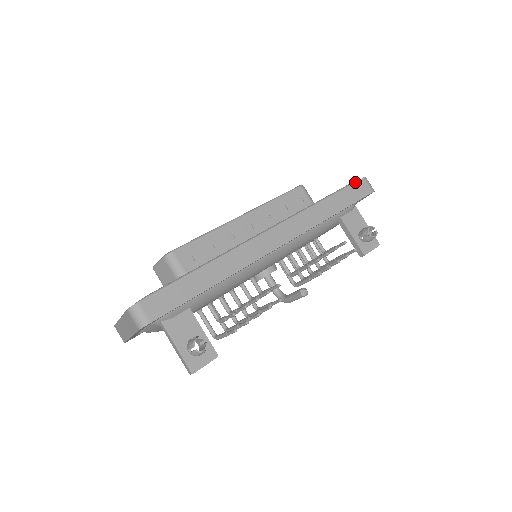
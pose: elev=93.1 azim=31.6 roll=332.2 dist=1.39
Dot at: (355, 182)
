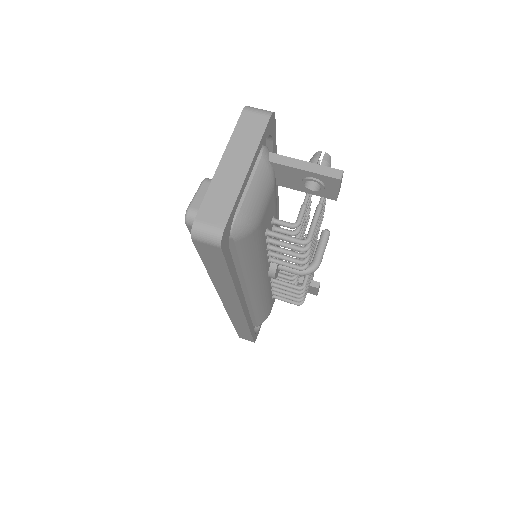
Dot at: occluded
